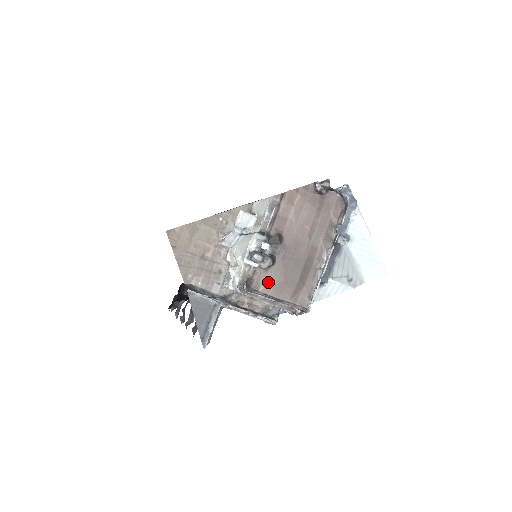
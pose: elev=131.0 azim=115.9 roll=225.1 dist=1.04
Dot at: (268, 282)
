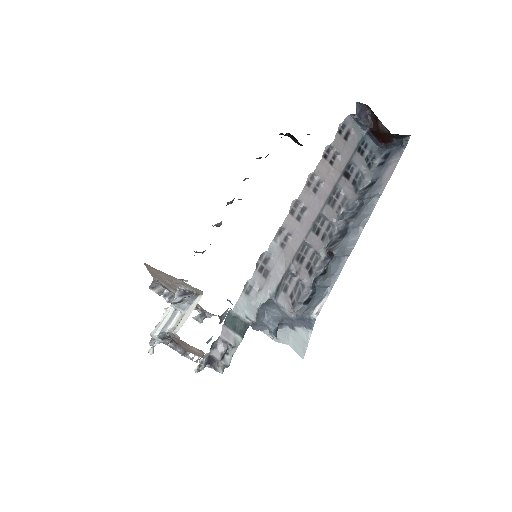
Dot at: occluded
